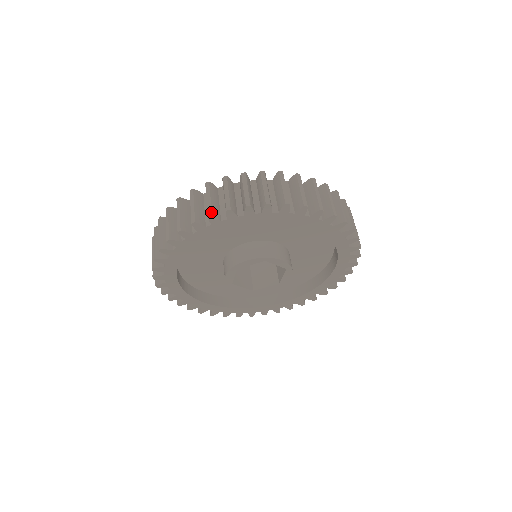
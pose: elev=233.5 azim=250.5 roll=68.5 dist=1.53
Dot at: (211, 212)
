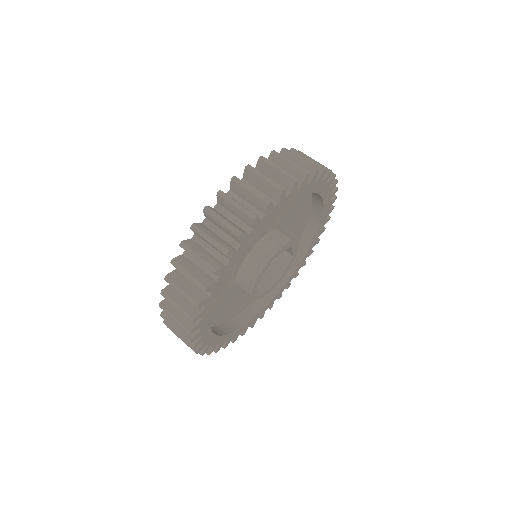
Dot at: (203, 286)
